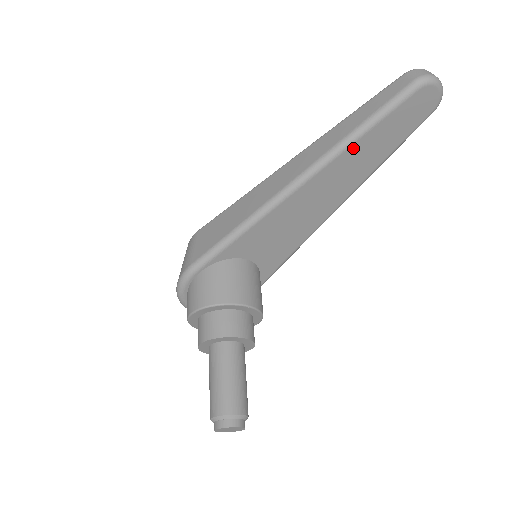
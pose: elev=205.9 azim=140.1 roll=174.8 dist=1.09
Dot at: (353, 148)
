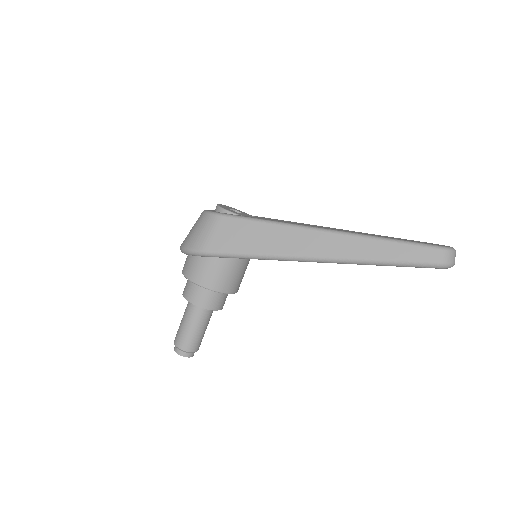
Dot at: (371, 264)
